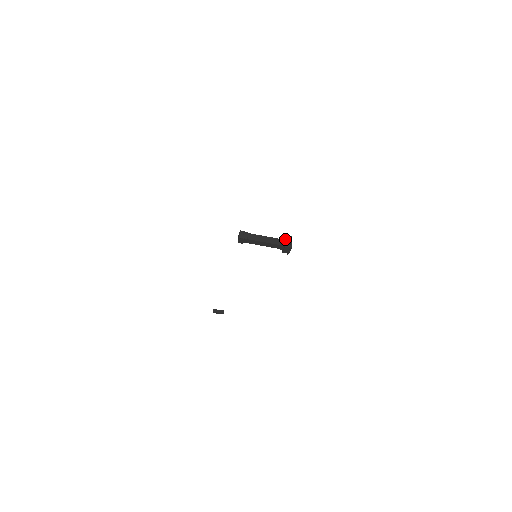
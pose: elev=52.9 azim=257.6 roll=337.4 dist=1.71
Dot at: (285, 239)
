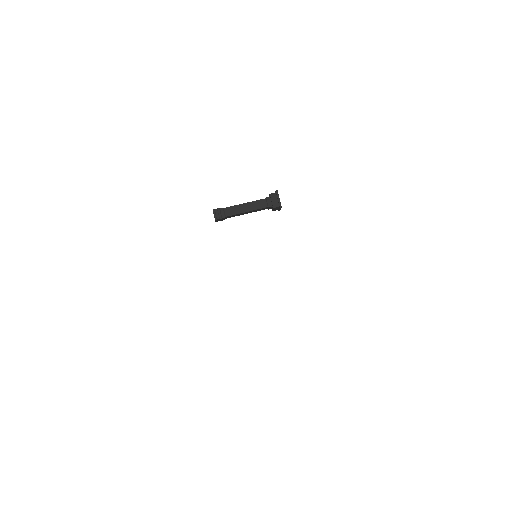
Dot at: occluded
